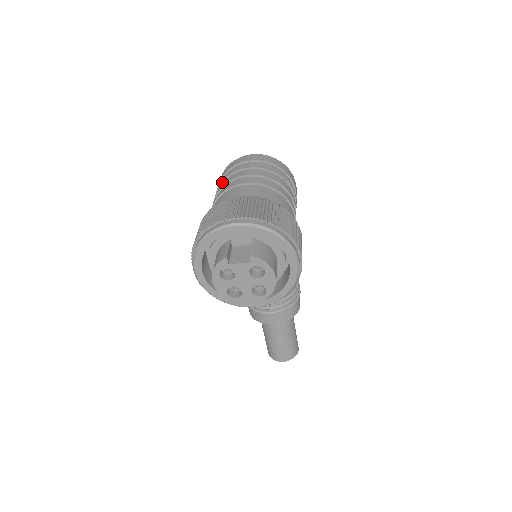
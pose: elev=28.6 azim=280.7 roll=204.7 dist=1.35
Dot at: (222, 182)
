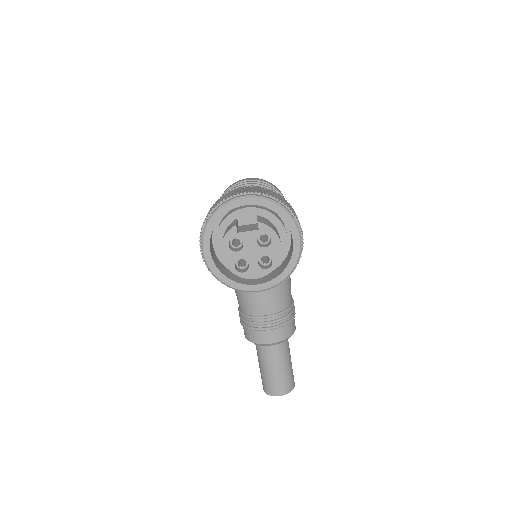
Dot at: occluded
